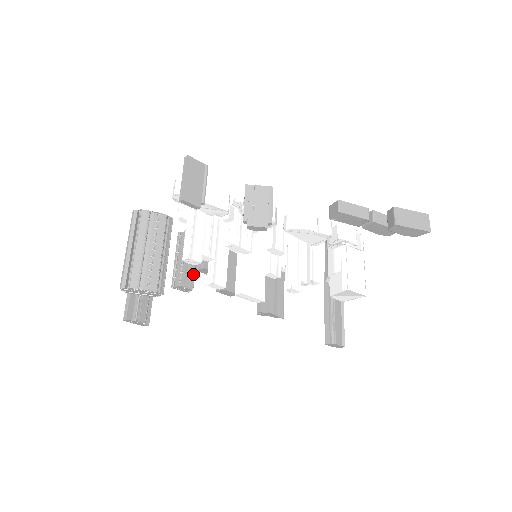
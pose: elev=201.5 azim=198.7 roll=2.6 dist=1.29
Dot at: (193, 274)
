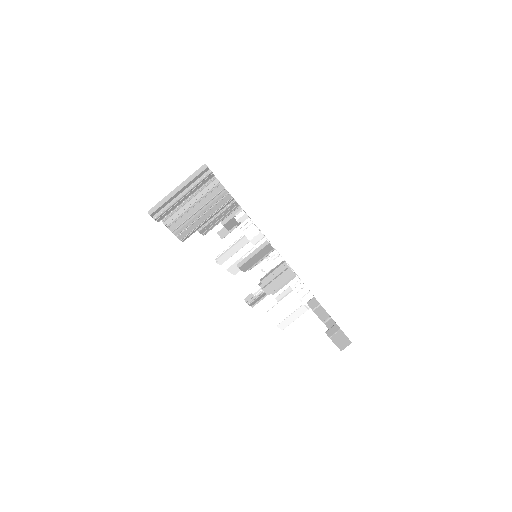
Dot at: (213, 227)
